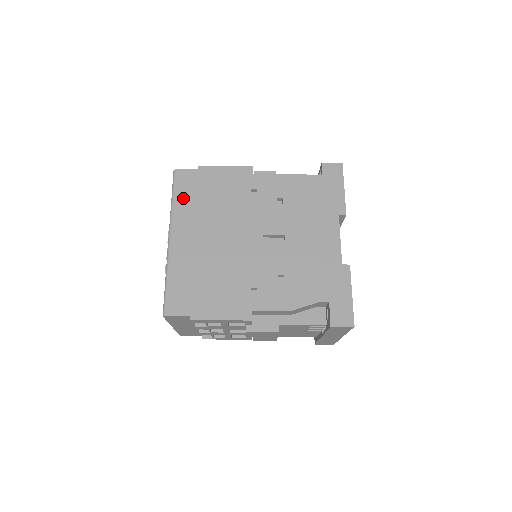
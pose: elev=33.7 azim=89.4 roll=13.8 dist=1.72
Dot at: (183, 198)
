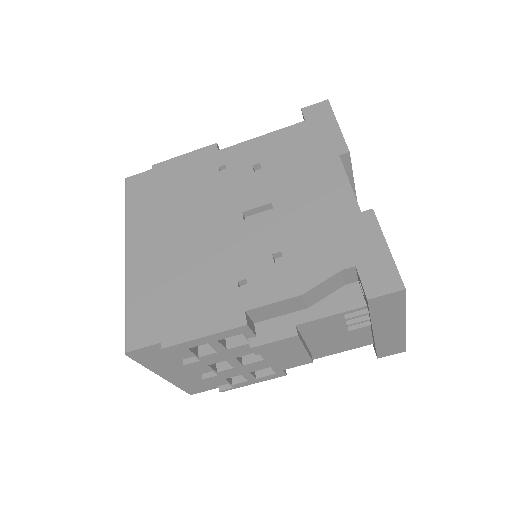
Dot at: (137, 204)
